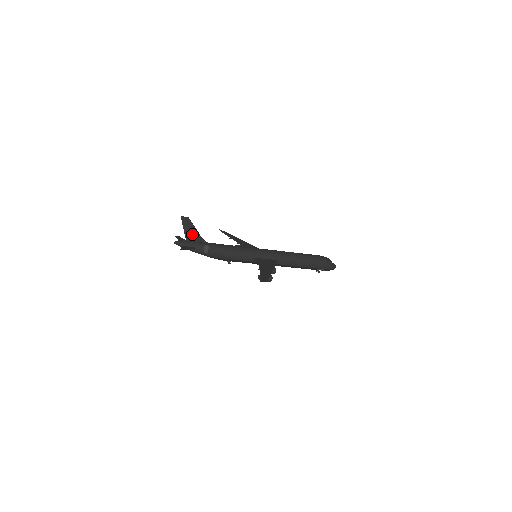
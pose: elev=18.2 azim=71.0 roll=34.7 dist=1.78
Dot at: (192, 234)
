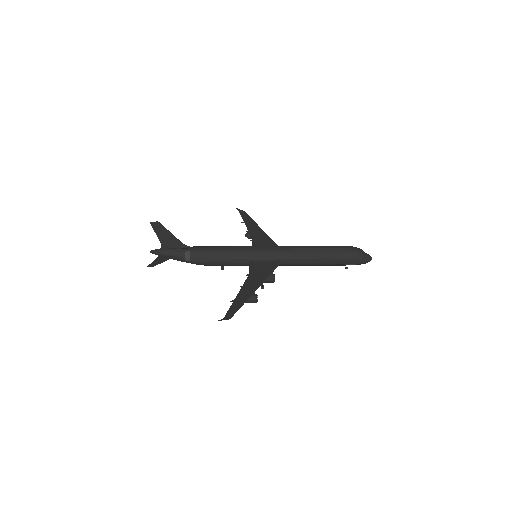
Dot at: (168, 240)
